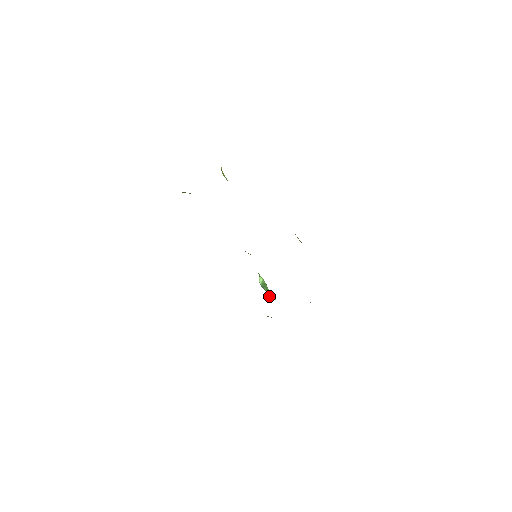
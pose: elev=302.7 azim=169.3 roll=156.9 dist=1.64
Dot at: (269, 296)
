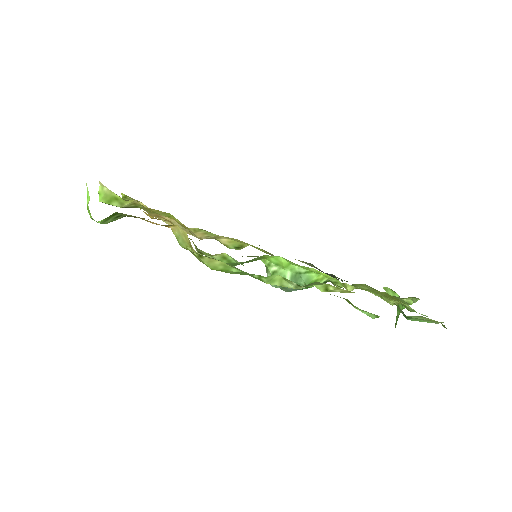
Dot at: (316, 281)
